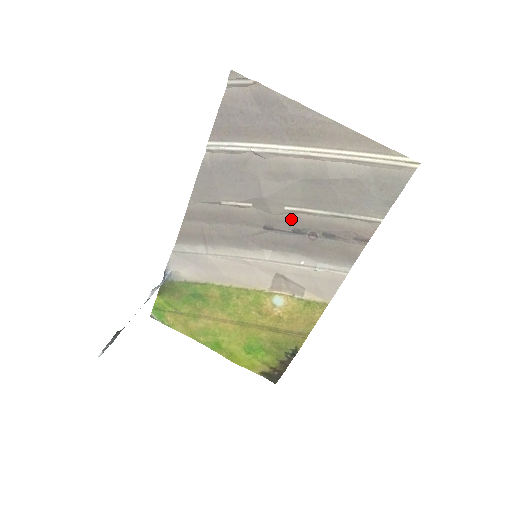
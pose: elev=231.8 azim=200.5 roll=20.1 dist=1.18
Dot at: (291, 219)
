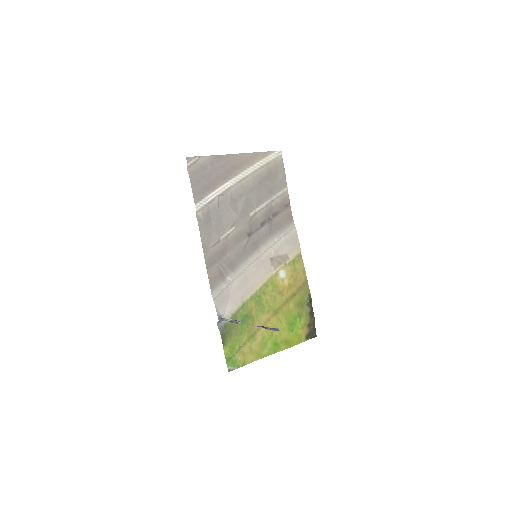
Dot at: (255, 220)
